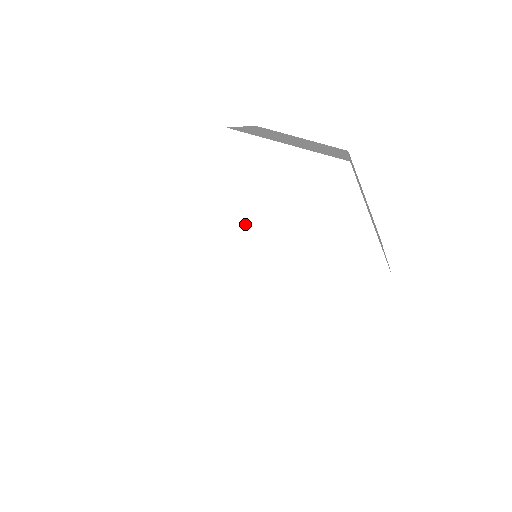
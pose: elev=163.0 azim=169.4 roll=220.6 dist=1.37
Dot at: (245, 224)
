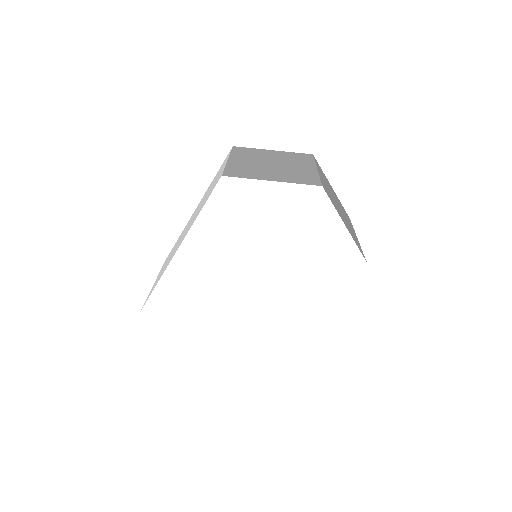
Dot at: (249, 244)
